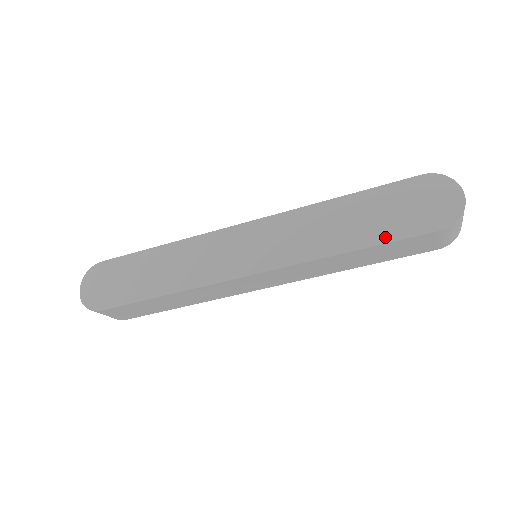
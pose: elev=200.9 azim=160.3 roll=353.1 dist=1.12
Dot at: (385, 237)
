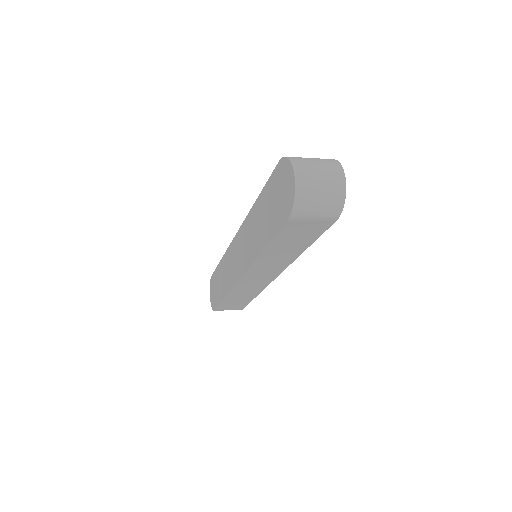
Dot at: (271, 234)
